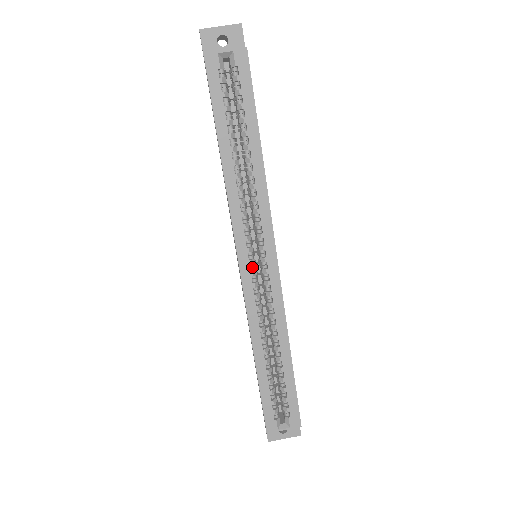
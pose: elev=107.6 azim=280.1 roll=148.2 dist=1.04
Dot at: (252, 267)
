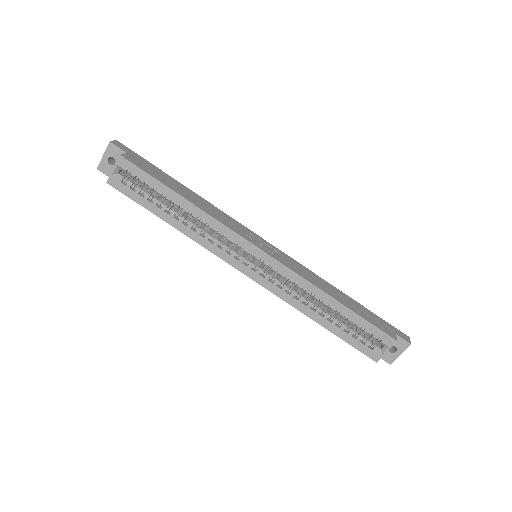
Dot at: (255, 268)
